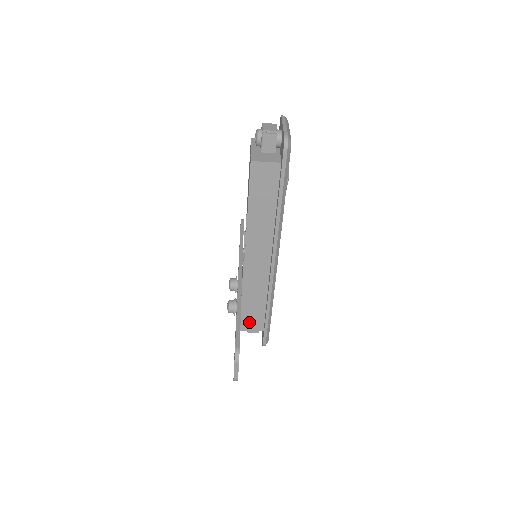
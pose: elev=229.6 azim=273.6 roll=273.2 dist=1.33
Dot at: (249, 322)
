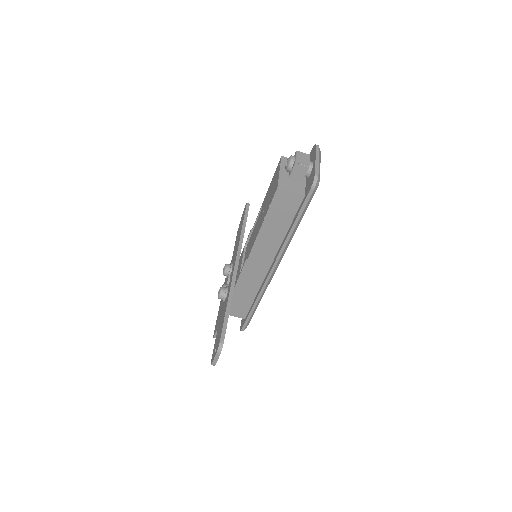
Dot at: (234, 309)
